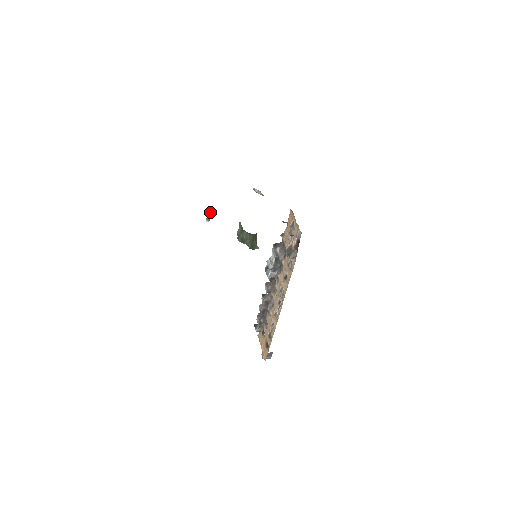
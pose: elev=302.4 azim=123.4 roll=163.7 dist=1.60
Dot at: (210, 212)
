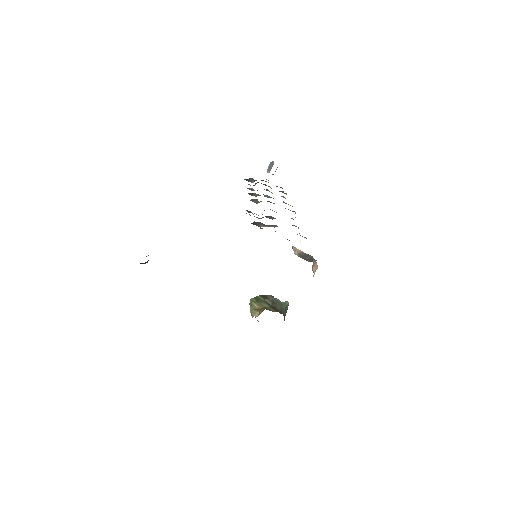
Dot at: (147, 261)
